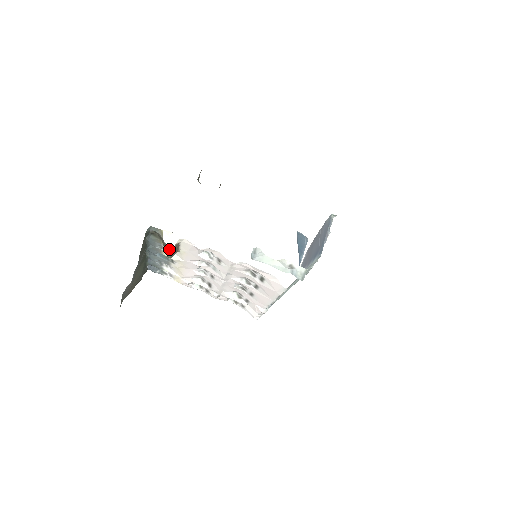
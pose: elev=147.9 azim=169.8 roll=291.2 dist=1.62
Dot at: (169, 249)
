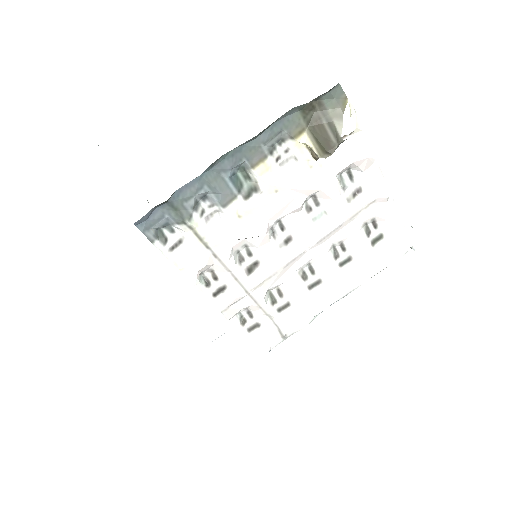
Dot at: (280, 159)
